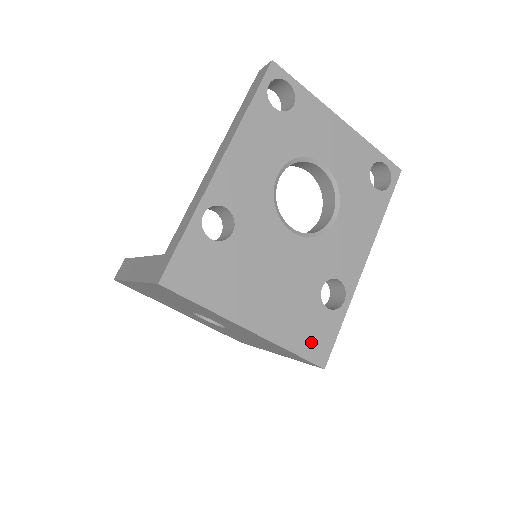
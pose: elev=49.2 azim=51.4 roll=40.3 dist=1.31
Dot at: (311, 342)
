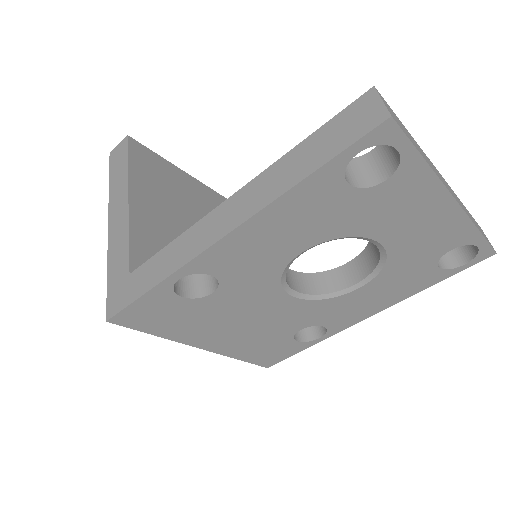
Dot at: (264, 356)
